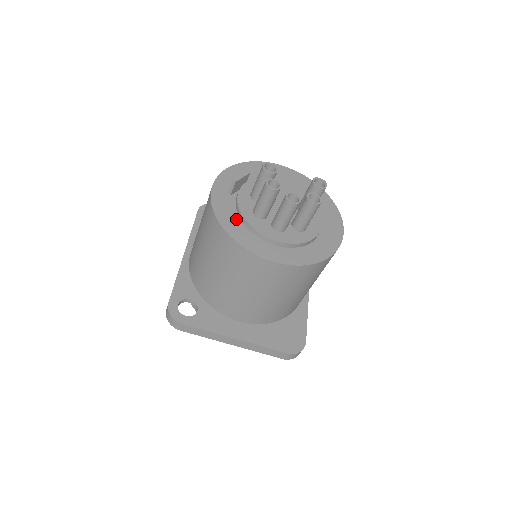
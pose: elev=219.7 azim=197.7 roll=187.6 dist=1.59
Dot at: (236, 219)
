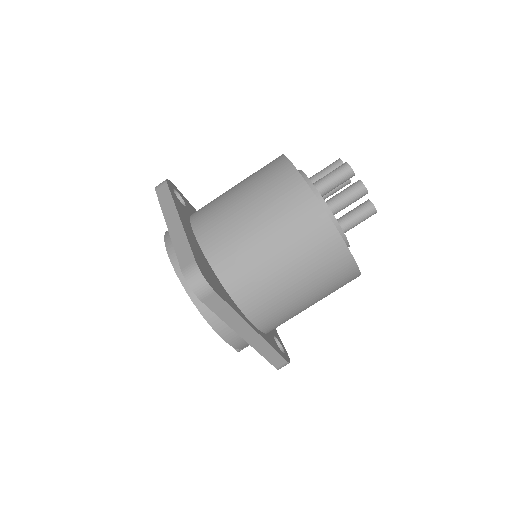
Dot at: occluded
